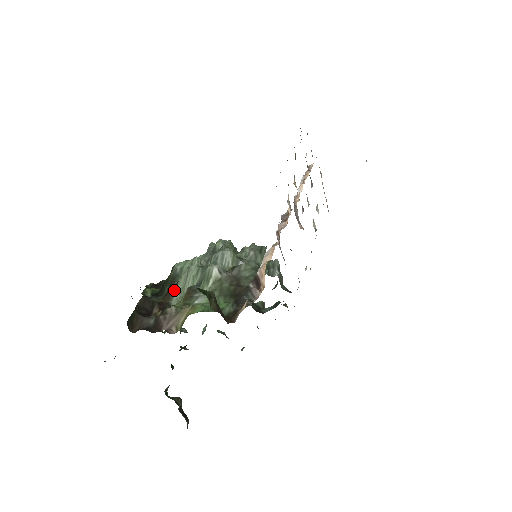
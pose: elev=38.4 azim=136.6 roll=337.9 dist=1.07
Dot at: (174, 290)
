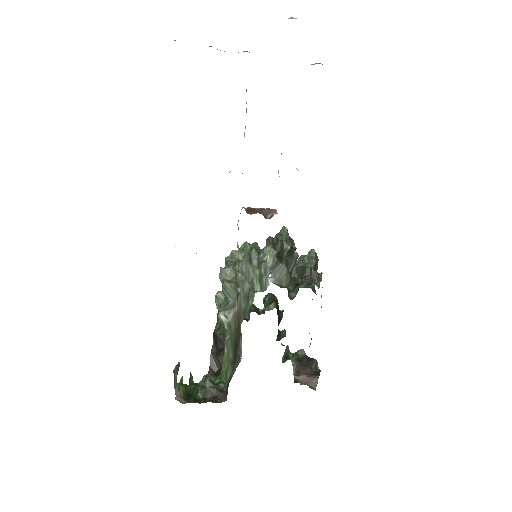
Dot at: occluded
